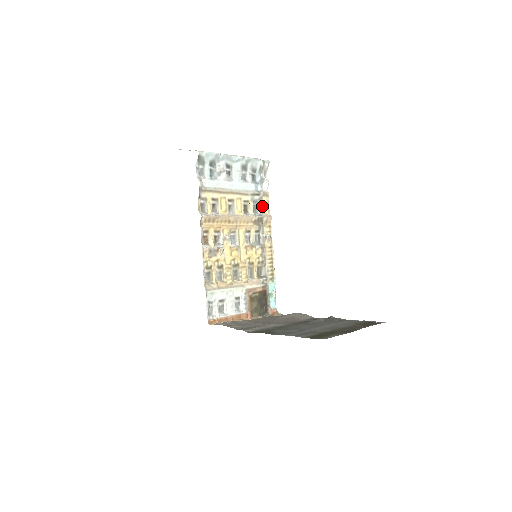
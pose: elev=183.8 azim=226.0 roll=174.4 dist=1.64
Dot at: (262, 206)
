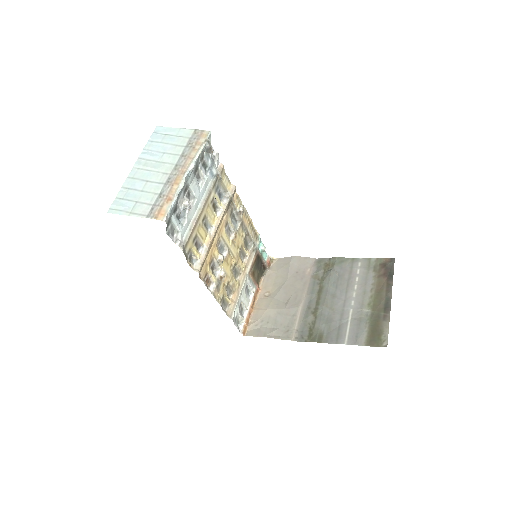
Dot at: (223, 185)
